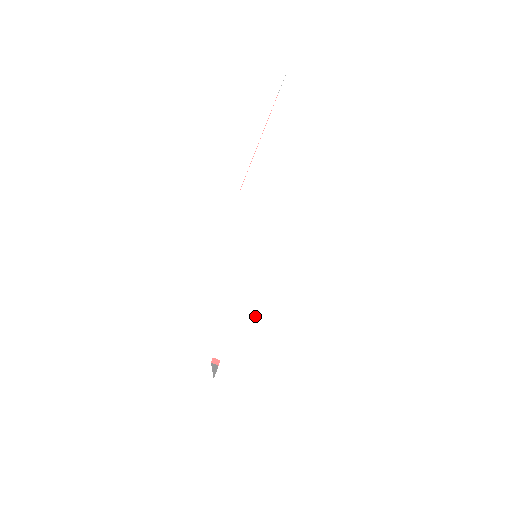
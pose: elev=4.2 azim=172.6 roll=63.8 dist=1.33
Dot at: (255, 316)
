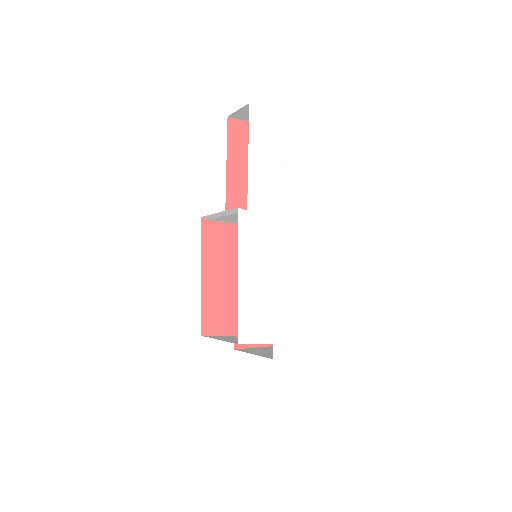
Dot at: (284, 302)
